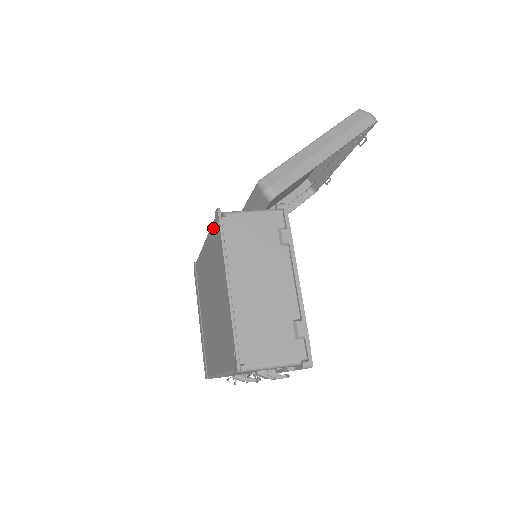
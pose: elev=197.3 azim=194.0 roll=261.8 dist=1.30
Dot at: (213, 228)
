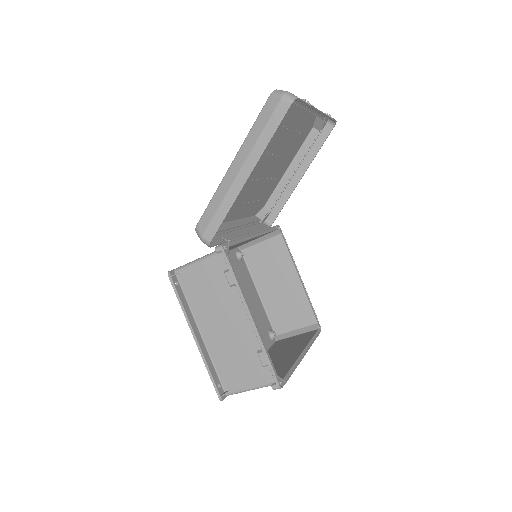
Dot at: occluded
